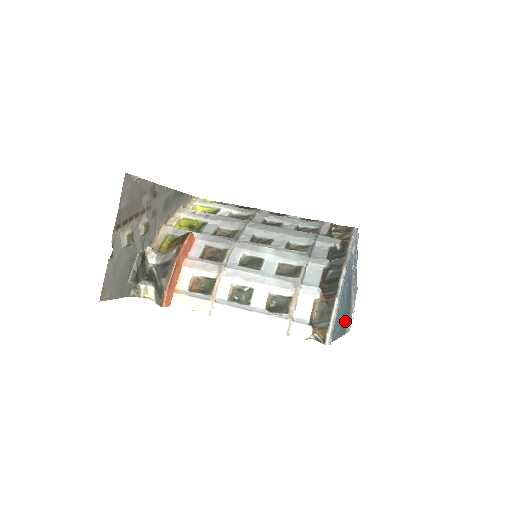
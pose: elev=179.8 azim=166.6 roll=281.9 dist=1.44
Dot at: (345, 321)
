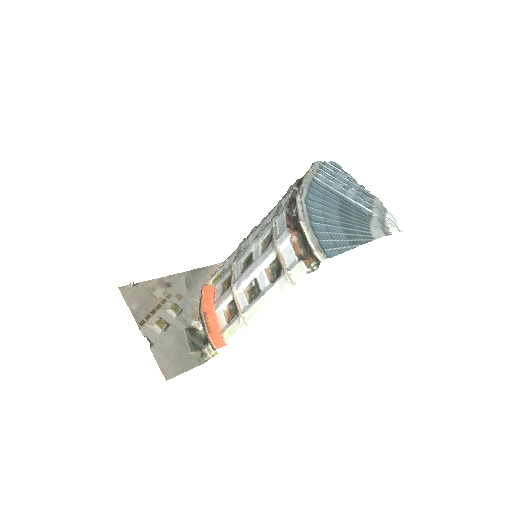
Dot at: (357, 231)
